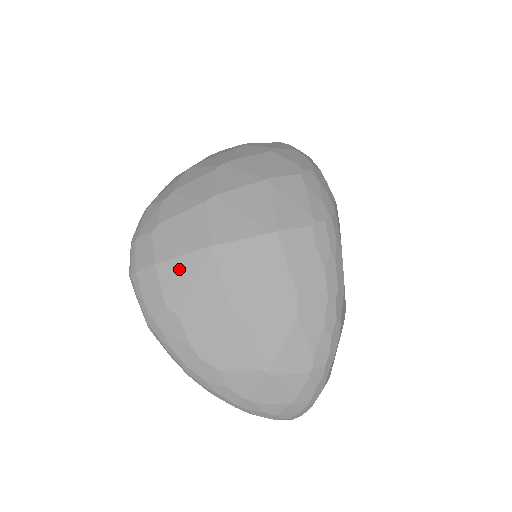
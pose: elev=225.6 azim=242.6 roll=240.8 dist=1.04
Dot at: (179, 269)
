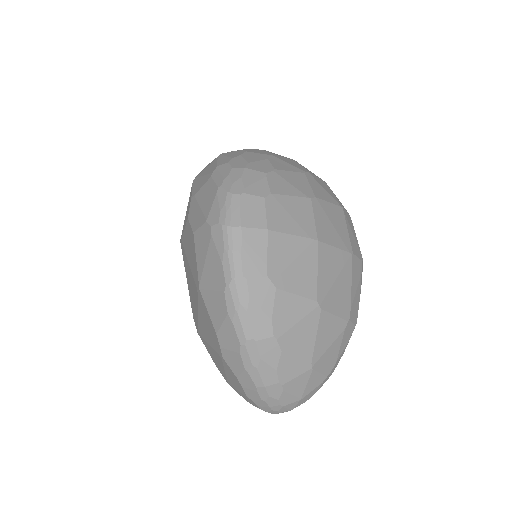
Dot at: (288, 246)
